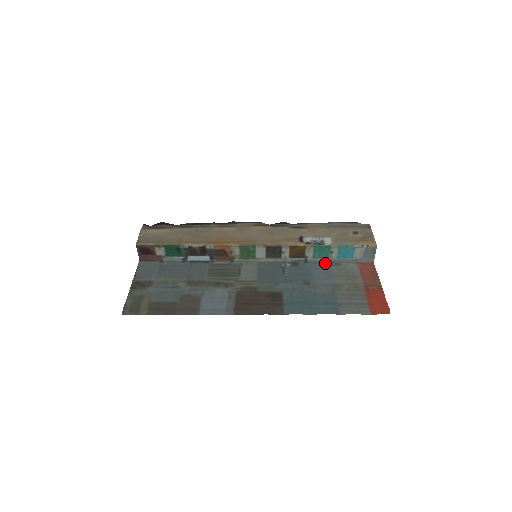
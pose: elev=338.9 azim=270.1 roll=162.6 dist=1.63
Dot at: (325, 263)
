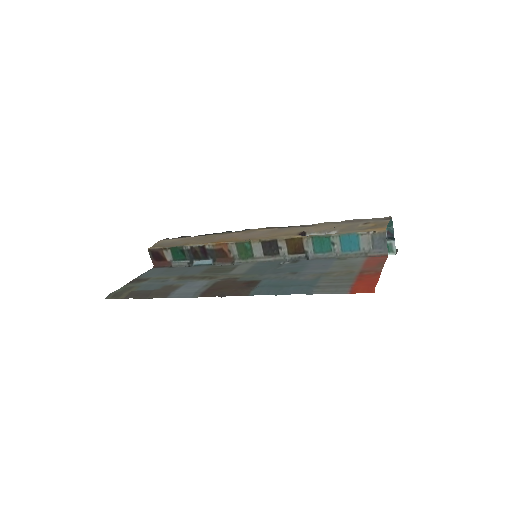
Dot at: (329, 259)
